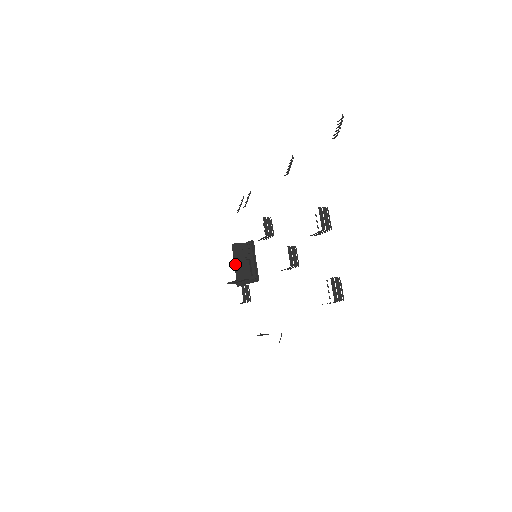
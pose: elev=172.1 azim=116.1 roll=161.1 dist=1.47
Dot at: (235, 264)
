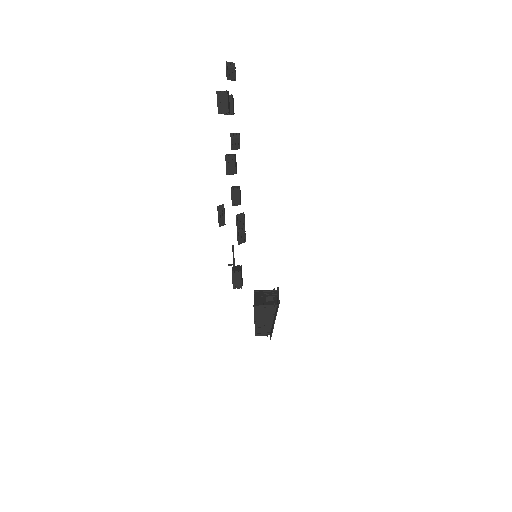
Dot at: (254, 299)
